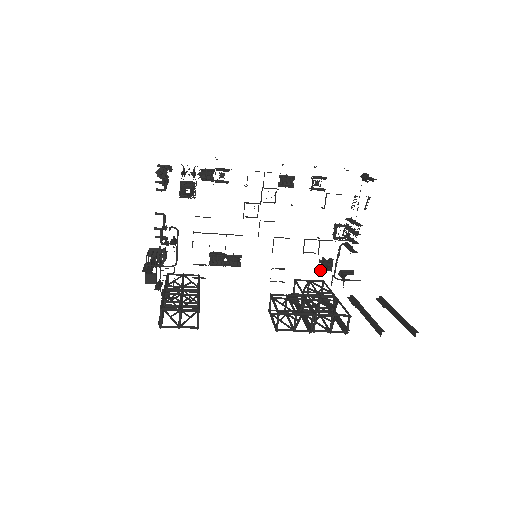
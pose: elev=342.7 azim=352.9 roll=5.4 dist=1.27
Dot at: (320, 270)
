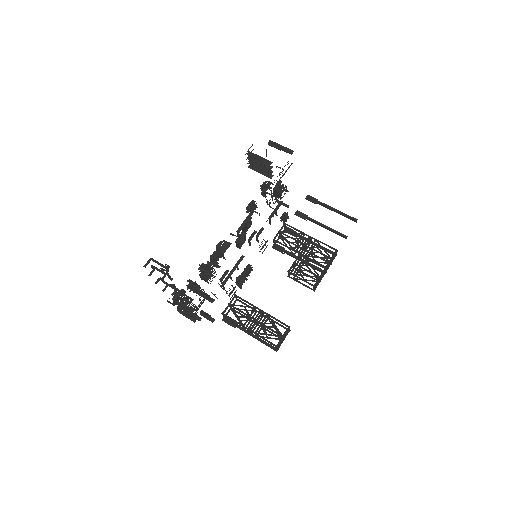
Dot at: (283, 223)
